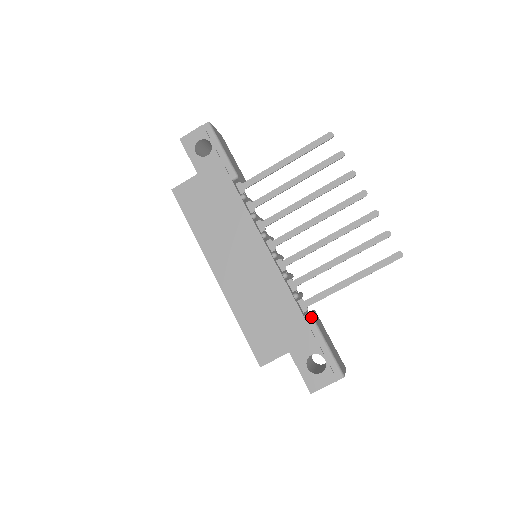
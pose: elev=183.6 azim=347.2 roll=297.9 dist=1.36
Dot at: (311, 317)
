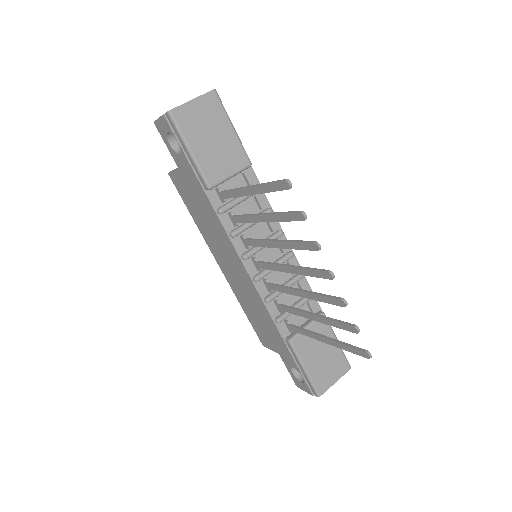
Dot at: (290, 344)
